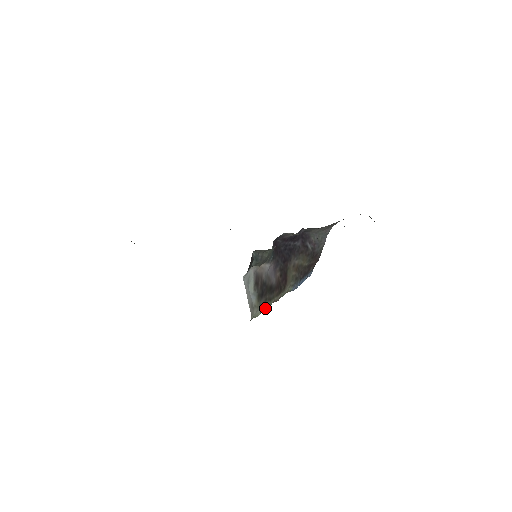
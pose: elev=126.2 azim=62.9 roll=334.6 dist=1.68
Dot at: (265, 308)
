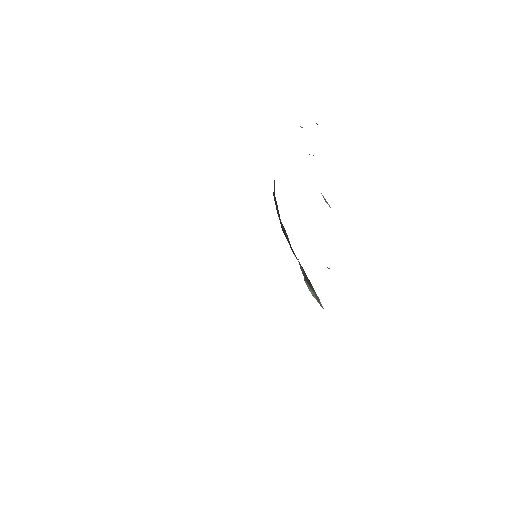
Dot at: occluded
